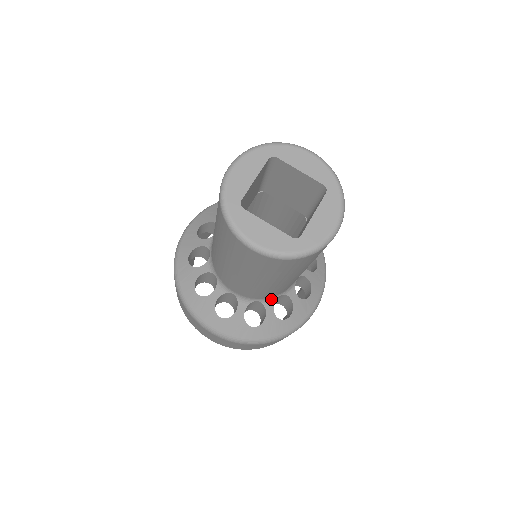
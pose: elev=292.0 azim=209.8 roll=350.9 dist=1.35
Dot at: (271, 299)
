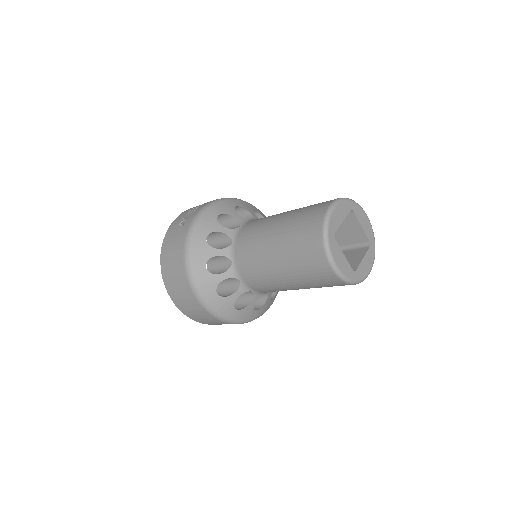
Dot at: (261, 293)
